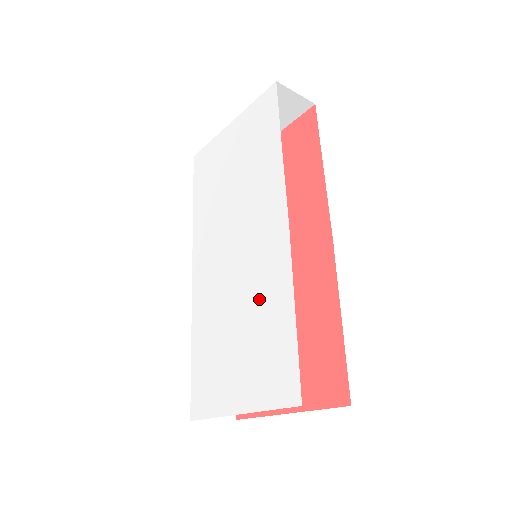
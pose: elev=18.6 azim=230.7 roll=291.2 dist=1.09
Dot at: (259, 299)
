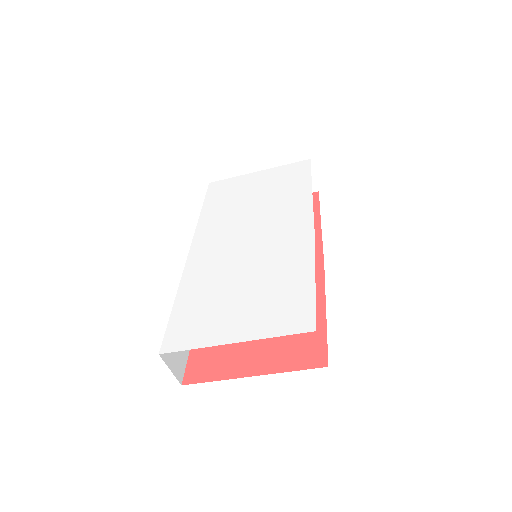
Dot at: (275, 268)
